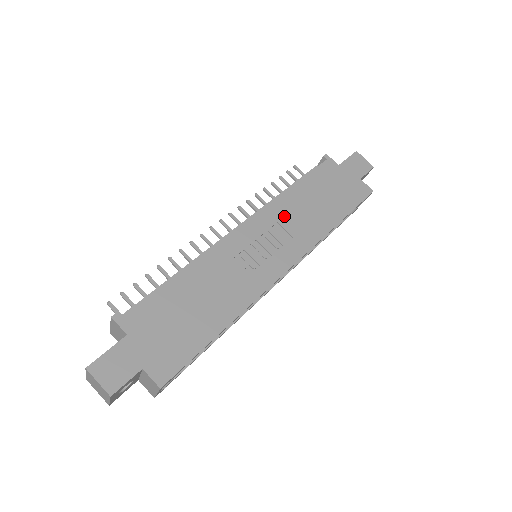
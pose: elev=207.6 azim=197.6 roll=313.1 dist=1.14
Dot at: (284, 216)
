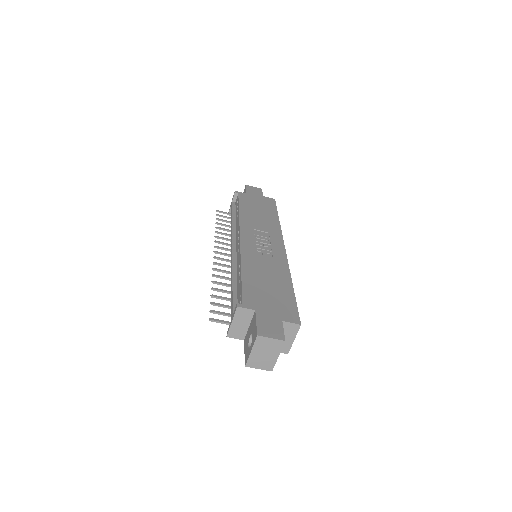
Dot at: (253, 225)
